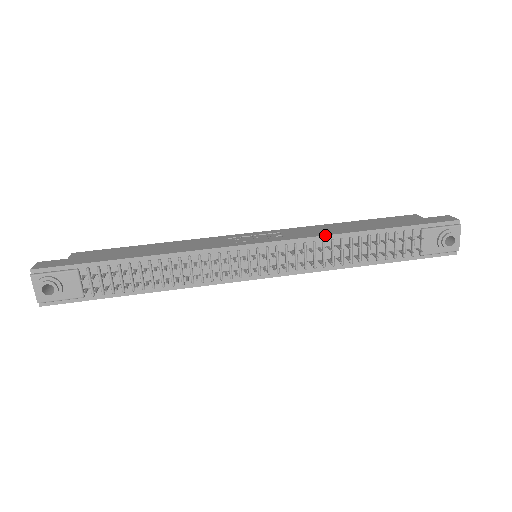
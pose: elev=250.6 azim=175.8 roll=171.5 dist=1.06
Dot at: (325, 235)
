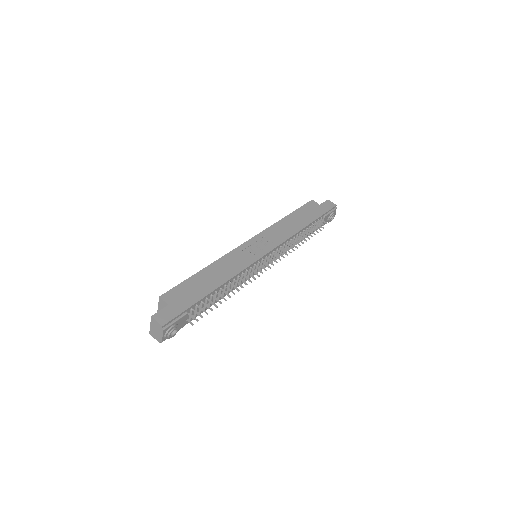
Dot at: (292, 236)
